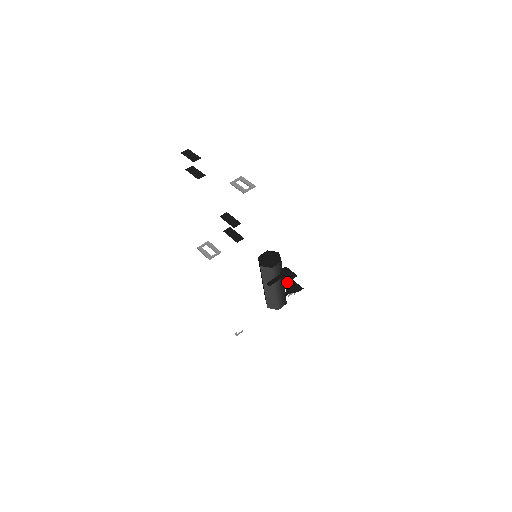
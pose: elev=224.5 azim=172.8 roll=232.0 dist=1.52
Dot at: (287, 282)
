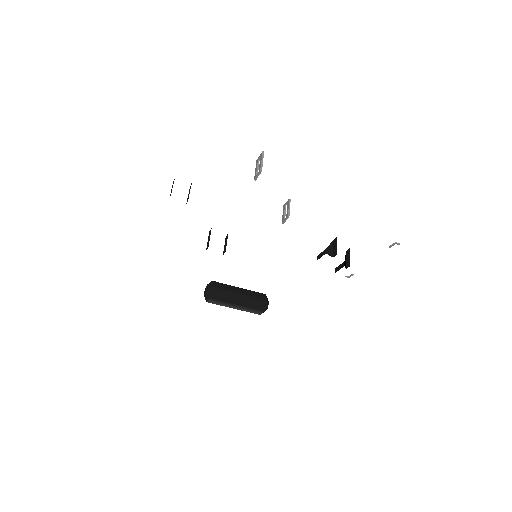
Dot at: occluded
